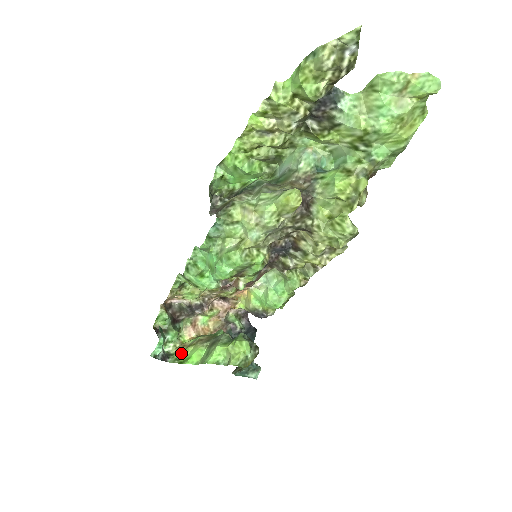
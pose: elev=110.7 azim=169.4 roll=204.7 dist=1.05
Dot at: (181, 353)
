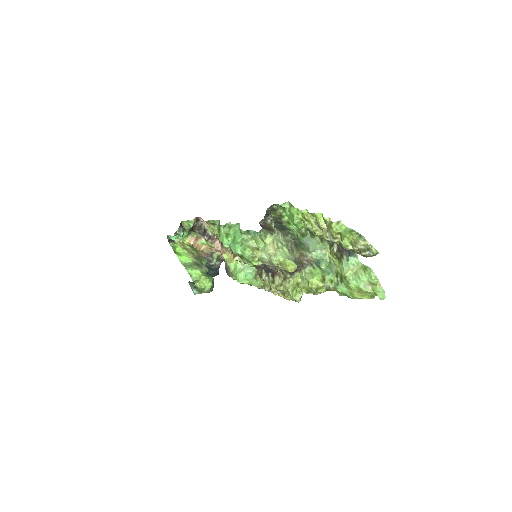
Dot at: (179, 247)
